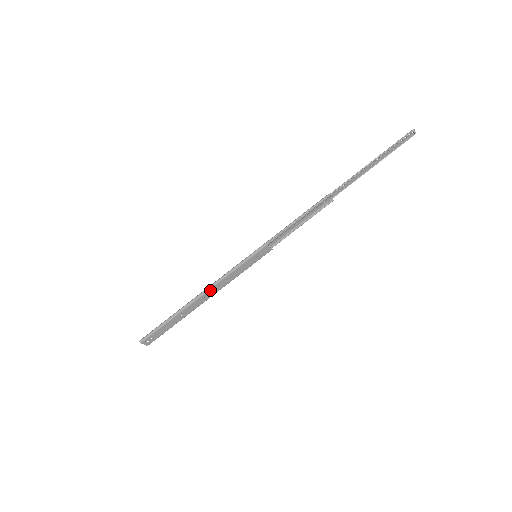
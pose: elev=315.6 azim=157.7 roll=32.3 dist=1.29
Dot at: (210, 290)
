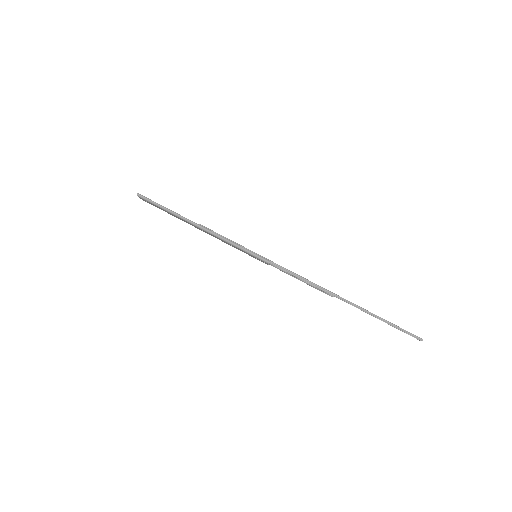
Dot at: (209, 233)
